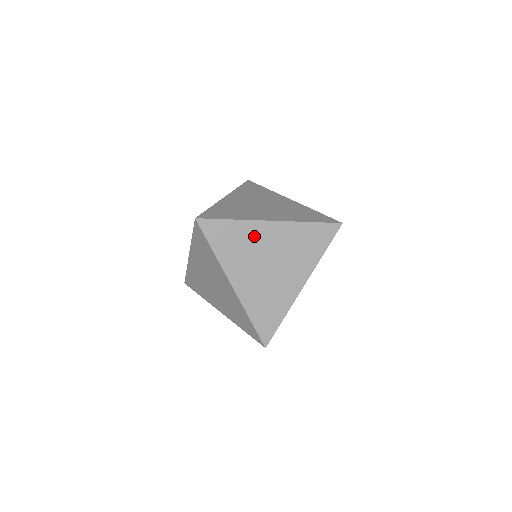
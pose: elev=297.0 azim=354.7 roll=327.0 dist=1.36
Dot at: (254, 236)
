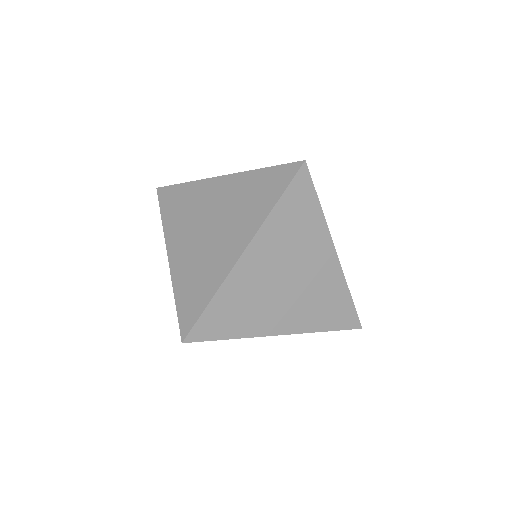
Dot at: (312, 243)
